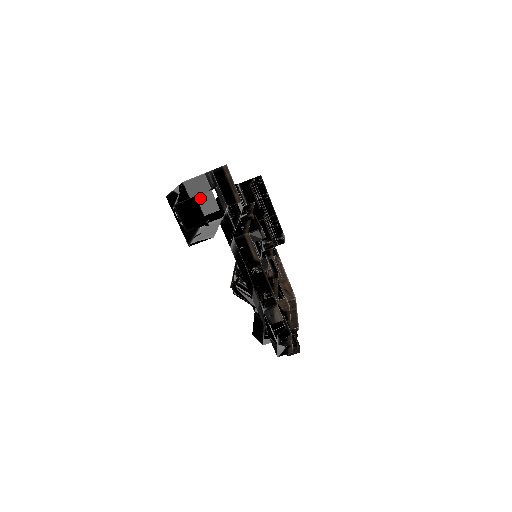
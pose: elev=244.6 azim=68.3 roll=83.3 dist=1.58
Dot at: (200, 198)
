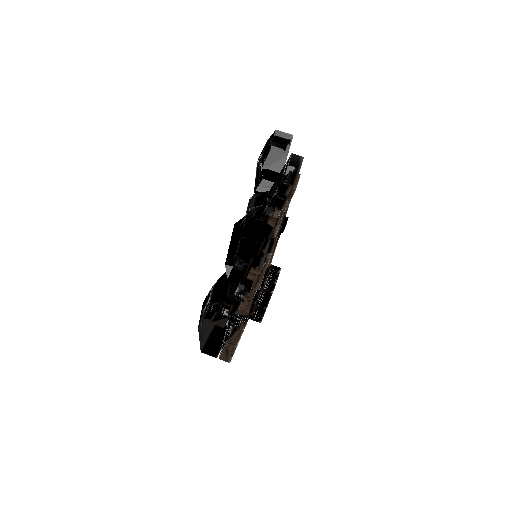
Dot at: (266, 187)
